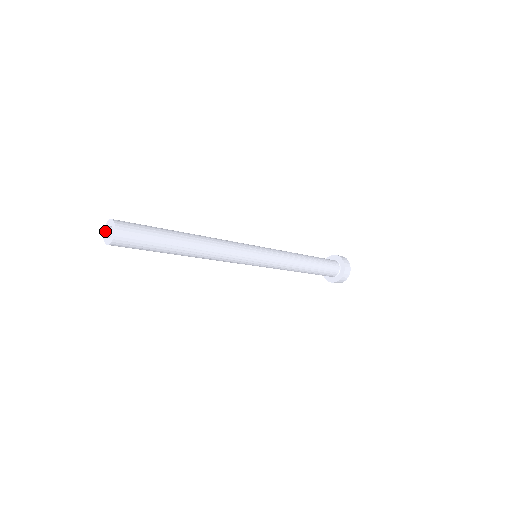
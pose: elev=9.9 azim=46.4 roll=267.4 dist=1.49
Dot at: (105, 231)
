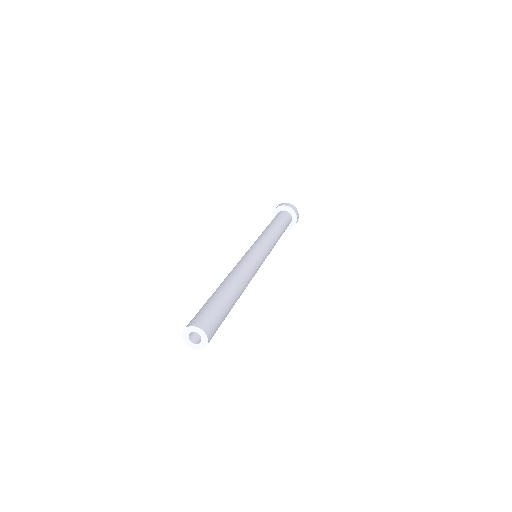
Dot at: (192, 330)
